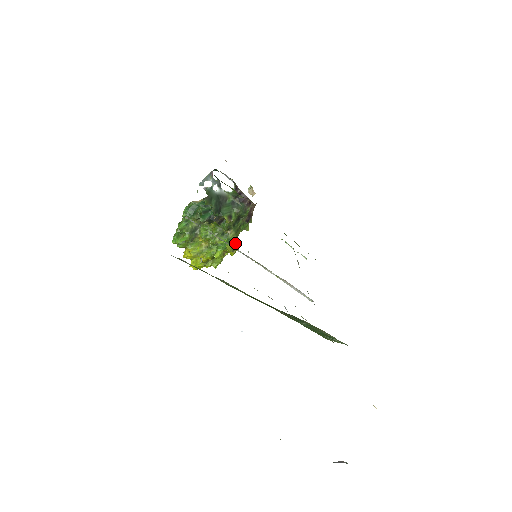
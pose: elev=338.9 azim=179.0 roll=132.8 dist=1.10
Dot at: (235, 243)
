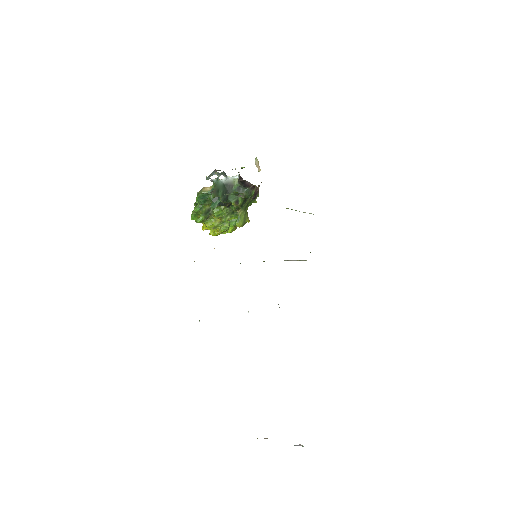
Dot at: (244, 218)
